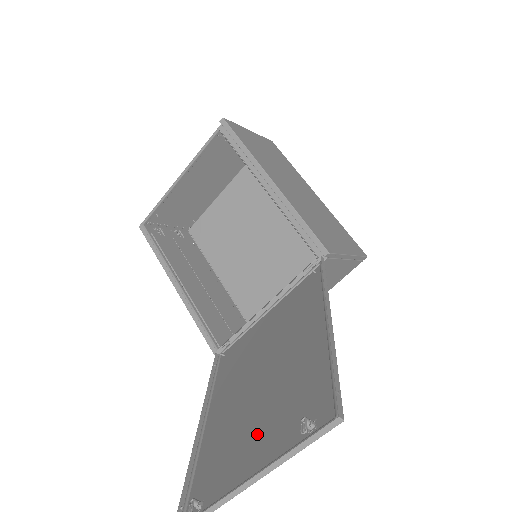
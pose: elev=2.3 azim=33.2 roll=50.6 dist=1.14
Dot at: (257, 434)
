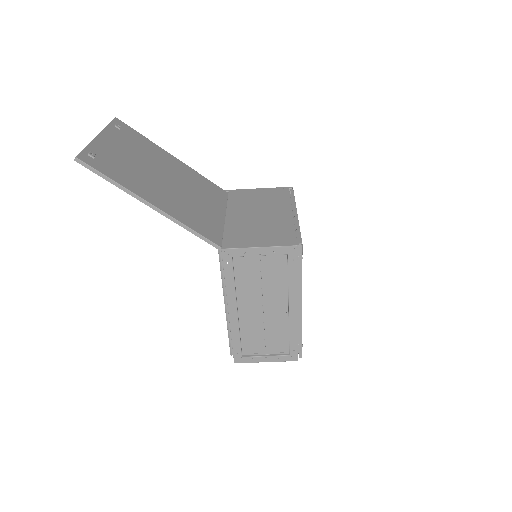
Dot at: (125, 152)
